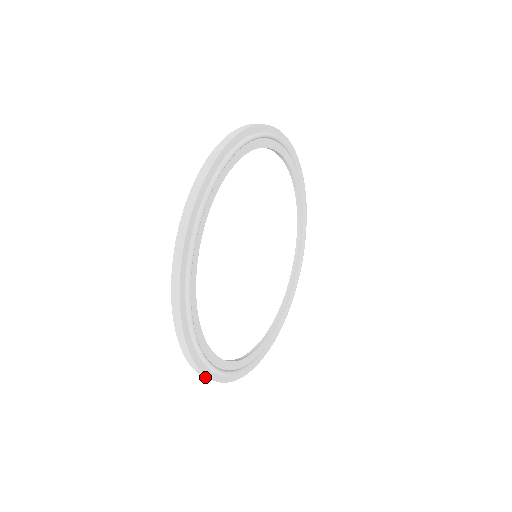
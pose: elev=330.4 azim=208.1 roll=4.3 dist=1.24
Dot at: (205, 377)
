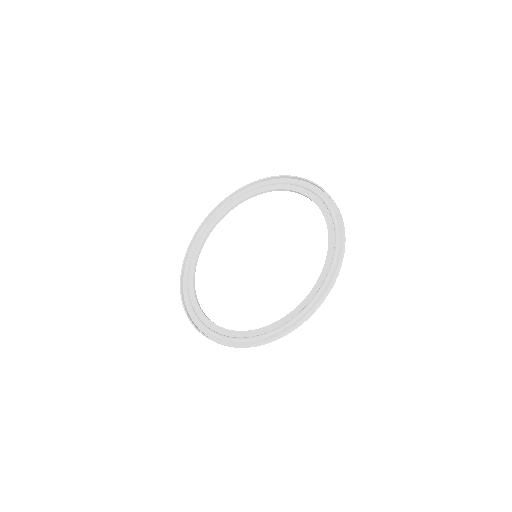
Dot at: (181, 292)
